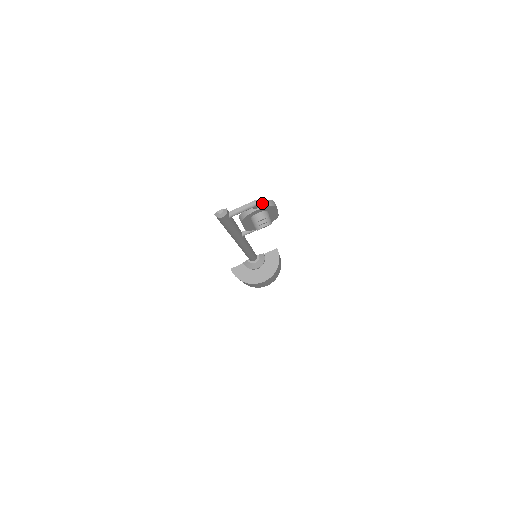
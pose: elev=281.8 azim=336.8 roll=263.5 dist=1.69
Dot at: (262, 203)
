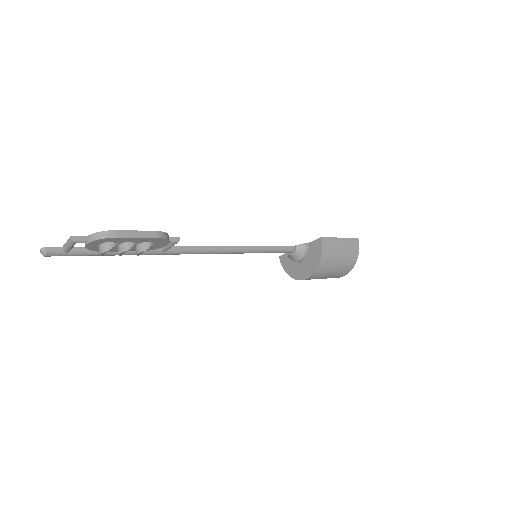
Dot at: (89, 236)
